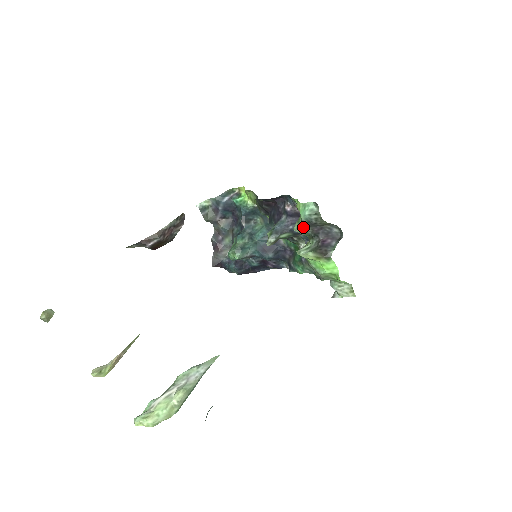
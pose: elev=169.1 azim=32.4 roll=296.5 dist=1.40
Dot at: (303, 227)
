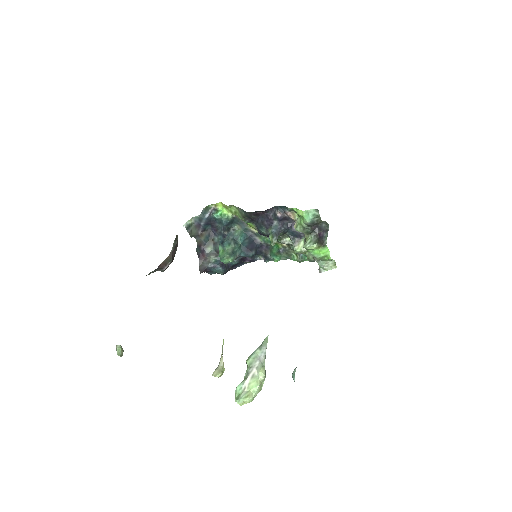
Dot at: (305, 228)
